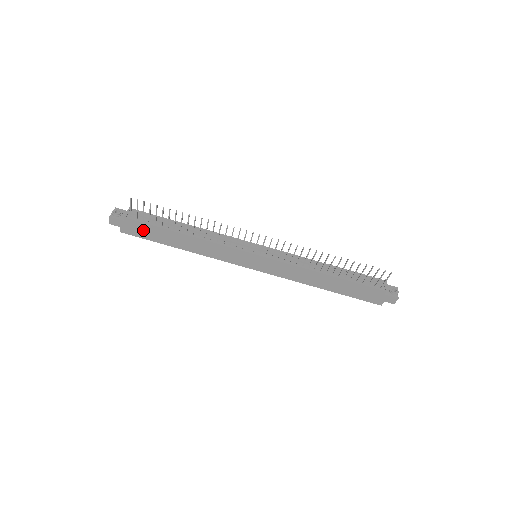
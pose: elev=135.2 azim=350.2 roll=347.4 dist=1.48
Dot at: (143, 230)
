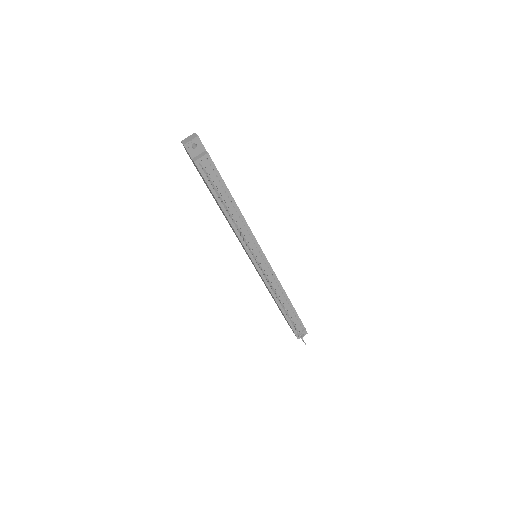
Dot at: occluded
